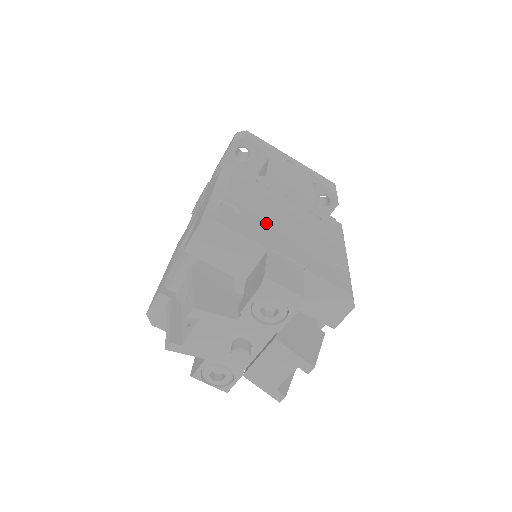
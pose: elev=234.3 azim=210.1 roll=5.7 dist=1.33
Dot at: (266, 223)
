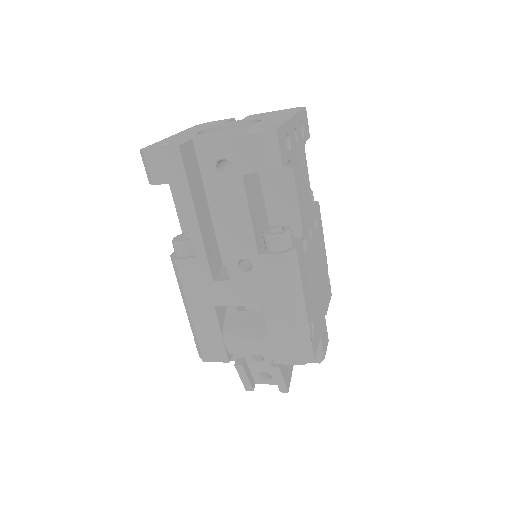
Dot at: (316, 305)
